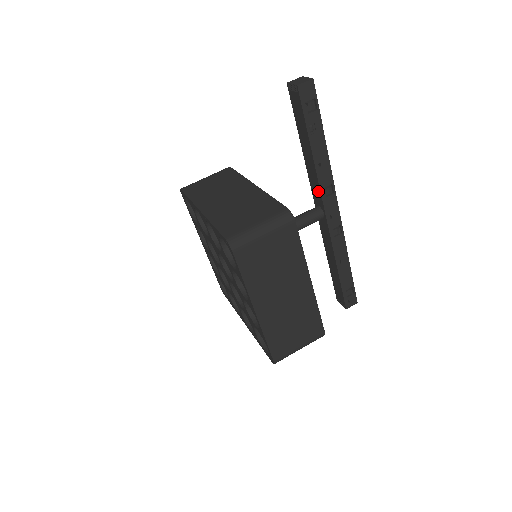
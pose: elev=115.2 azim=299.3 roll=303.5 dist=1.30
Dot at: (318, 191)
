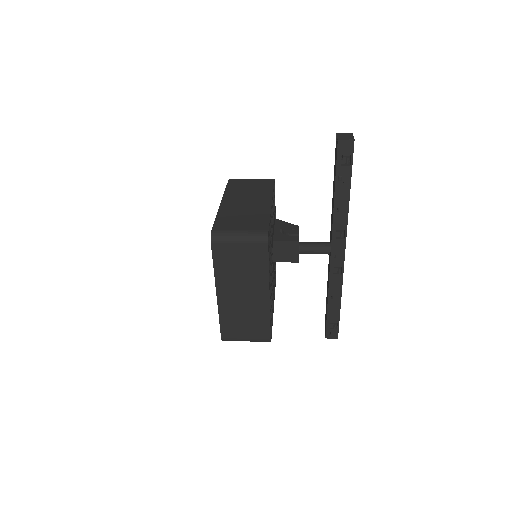
Dot at: (332, 230)
